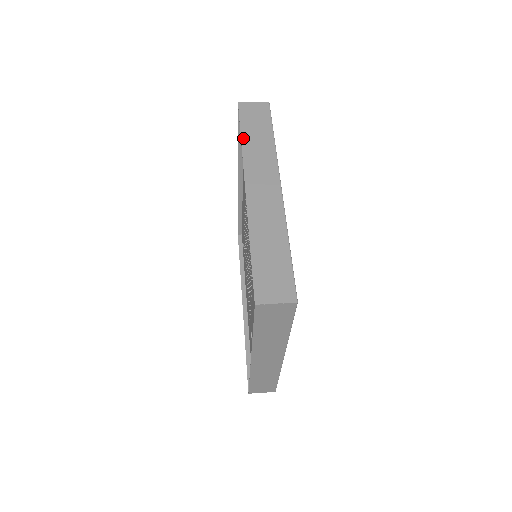
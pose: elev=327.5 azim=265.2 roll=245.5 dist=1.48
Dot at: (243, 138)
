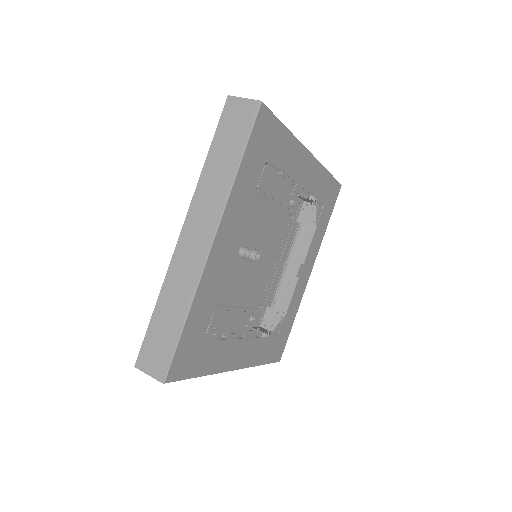
Dot at: (208, 159)
